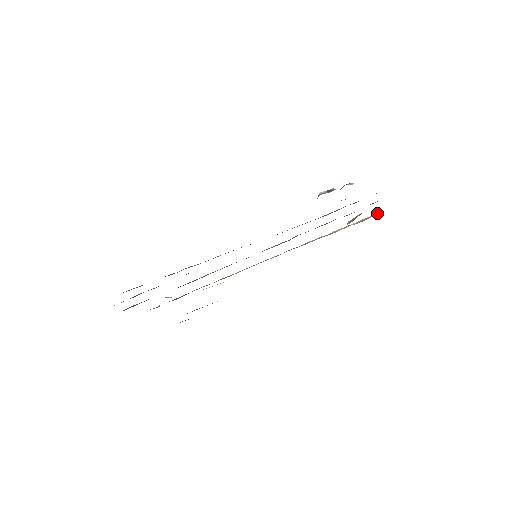
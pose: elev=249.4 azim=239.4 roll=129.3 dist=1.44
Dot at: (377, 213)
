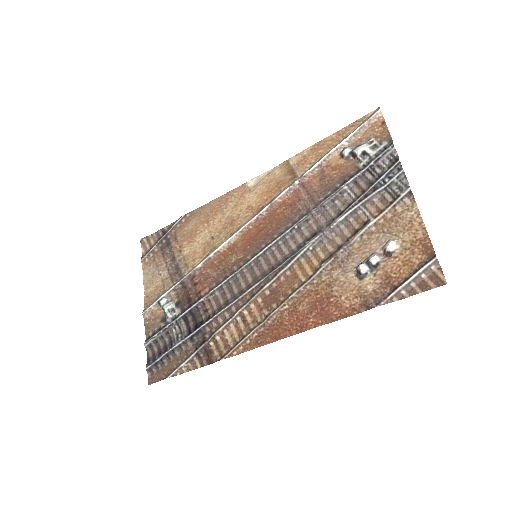
Dot at: (375, 115)
